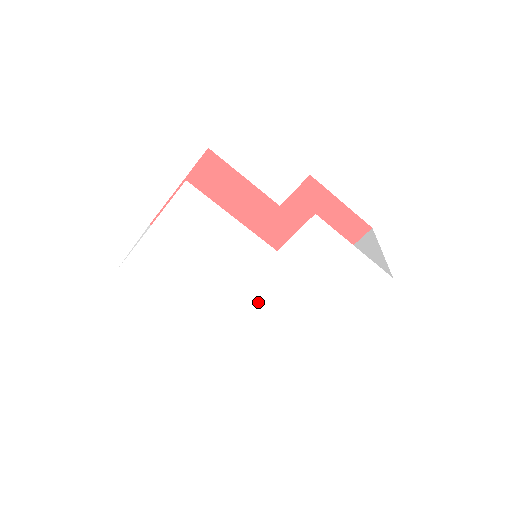
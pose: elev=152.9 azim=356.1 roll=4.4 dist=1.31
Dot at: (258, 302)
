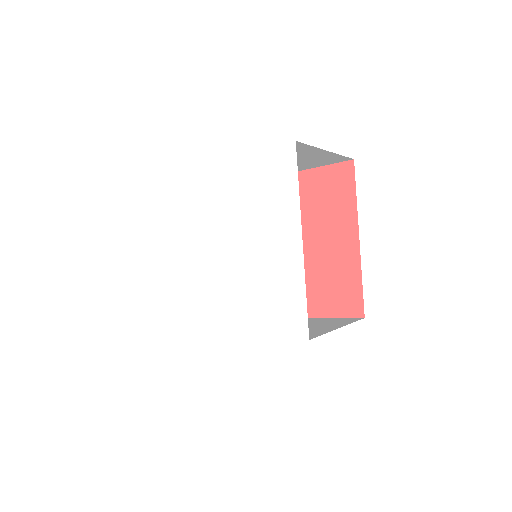
Dot at: (235, 270)
